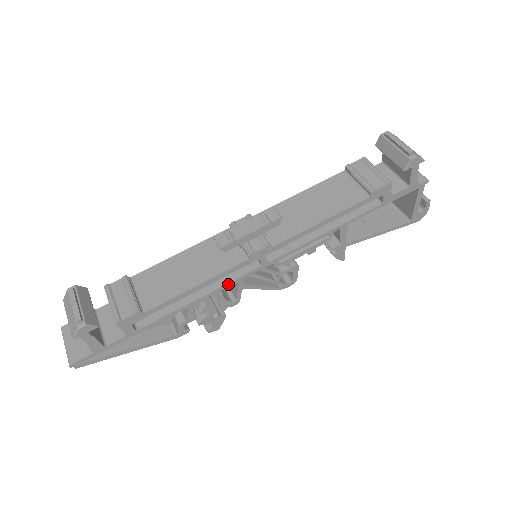
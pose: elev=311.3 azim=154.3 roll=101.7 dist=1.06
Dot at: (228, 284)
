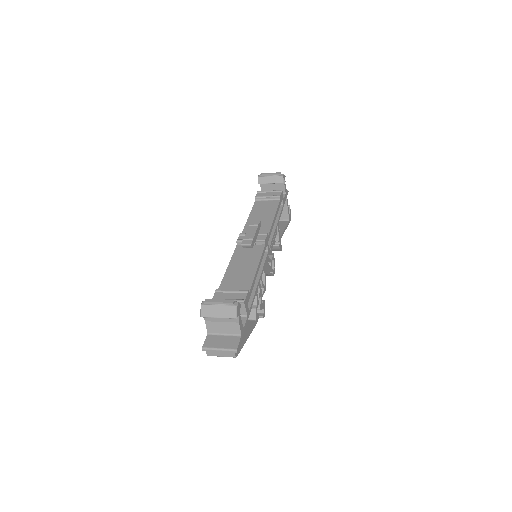
Dot at: (263, 267)
